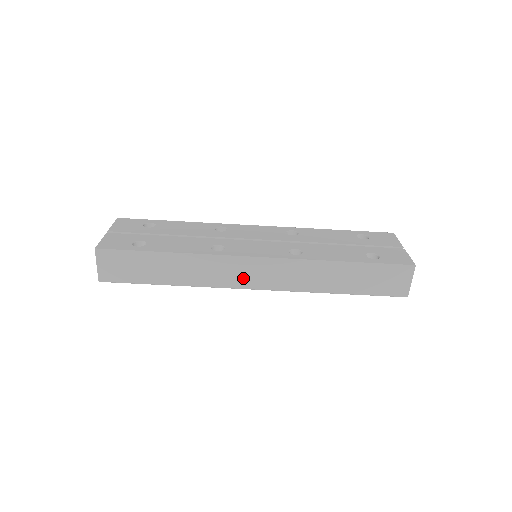
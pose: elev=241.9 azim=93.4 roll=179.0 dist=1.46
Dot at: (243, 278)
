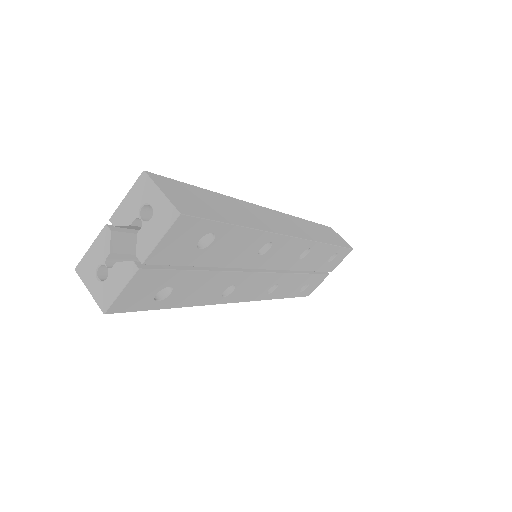
Dot at: occluded
